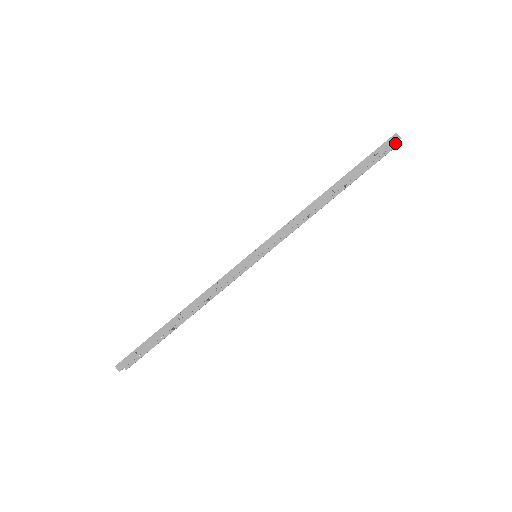
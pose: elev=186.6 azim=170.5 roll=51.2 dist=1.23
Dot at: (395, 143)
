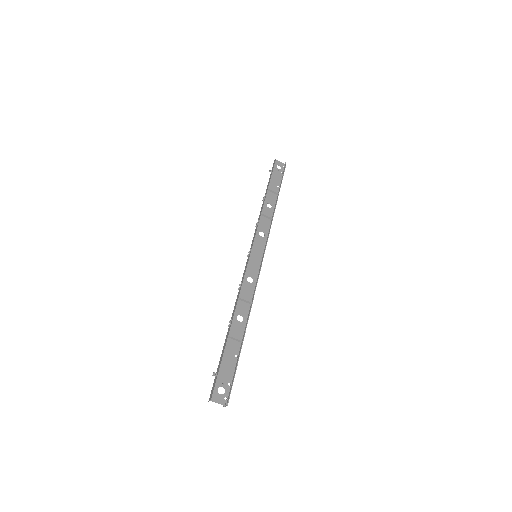
Dot at: (285, 165)
